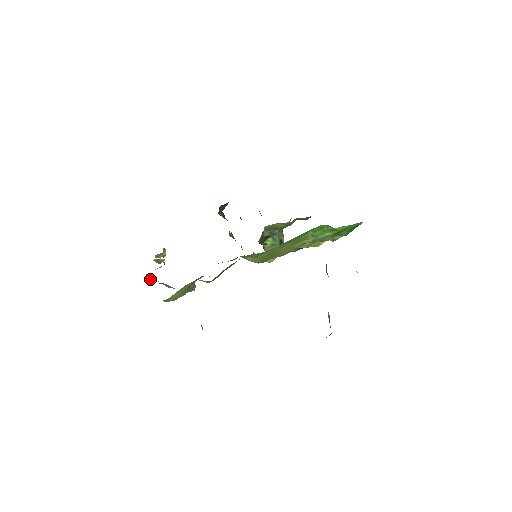
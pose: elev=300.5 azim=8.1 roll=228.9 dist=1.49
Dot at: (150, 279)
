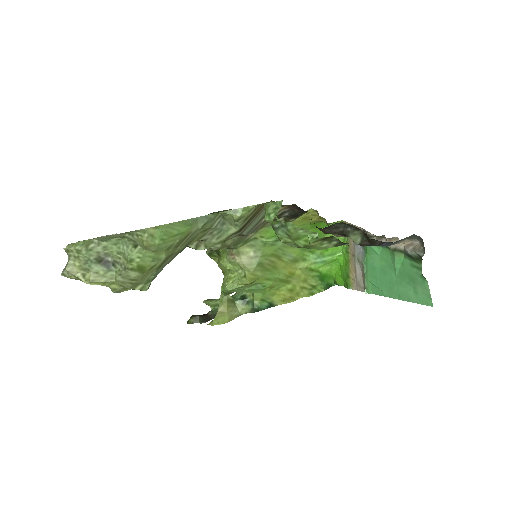
Dot at: (86, 242)
